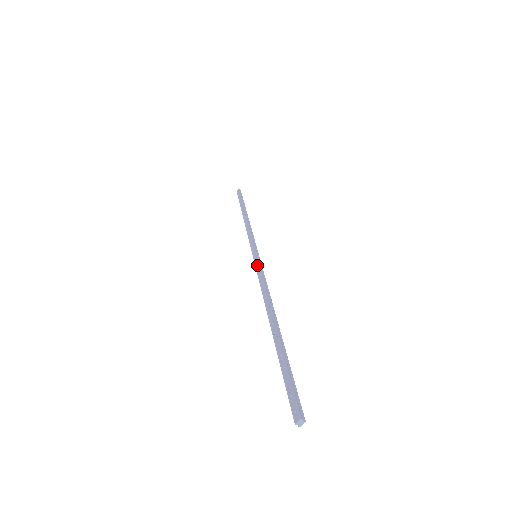
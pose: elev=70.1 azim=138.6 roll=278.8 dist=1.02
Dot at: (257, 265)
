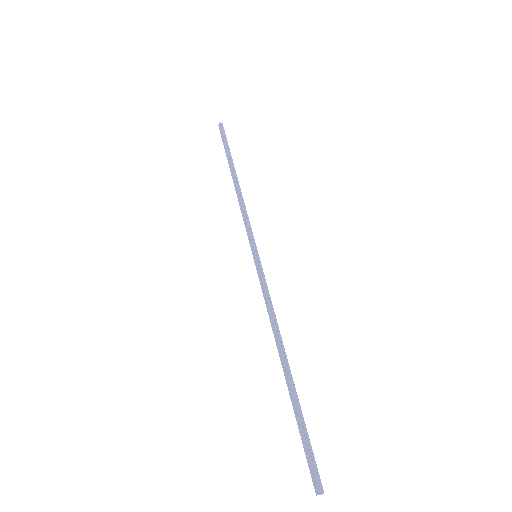
Dot at: (259, 275)
